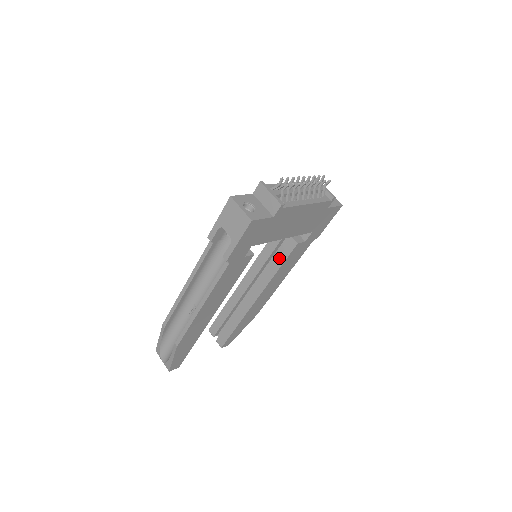
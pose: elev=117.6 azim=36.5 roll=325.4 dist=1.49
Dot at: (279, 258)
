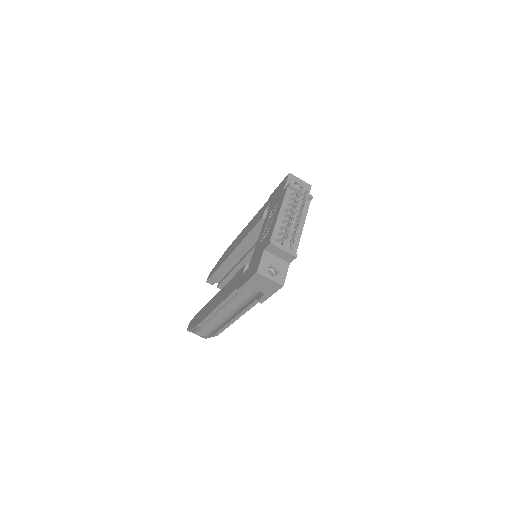
Dot at: occluded
